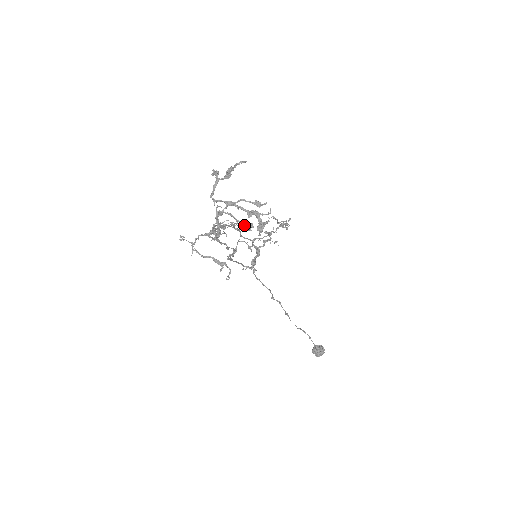
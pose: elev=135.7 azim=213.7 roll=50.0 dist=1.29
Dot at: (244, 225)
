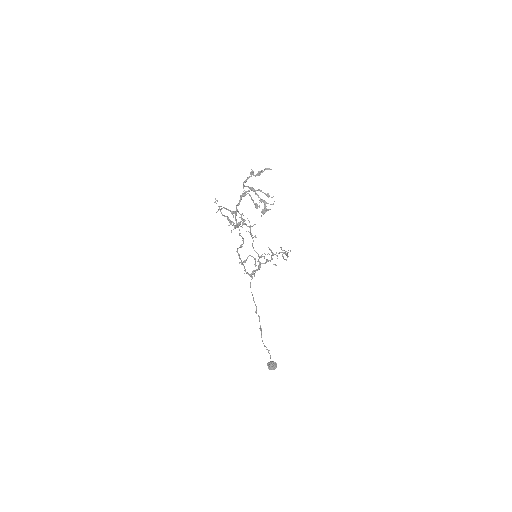
Dot at: (255, 203)
